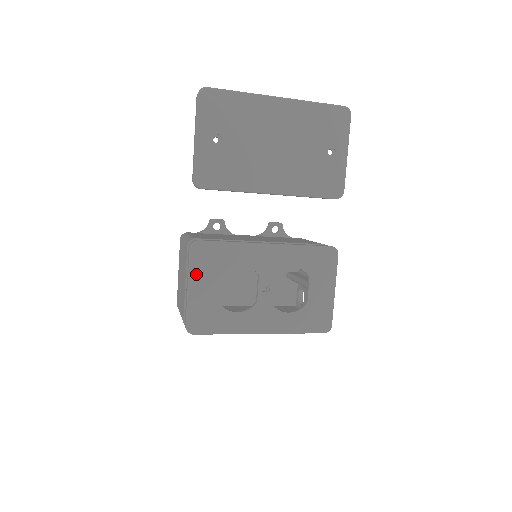
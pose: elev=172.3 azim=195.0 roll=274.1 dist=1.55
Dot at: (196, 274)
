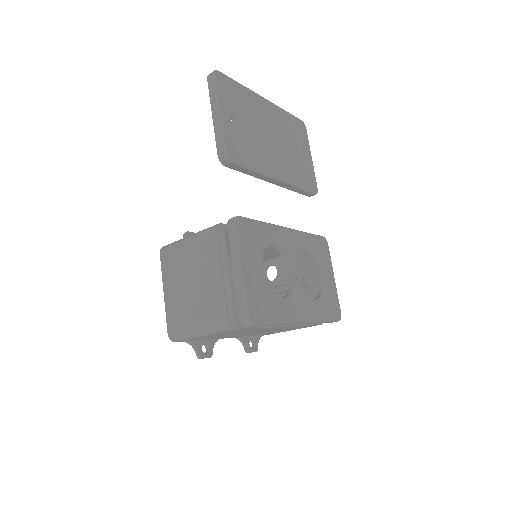
Dot at: (244, 252)
